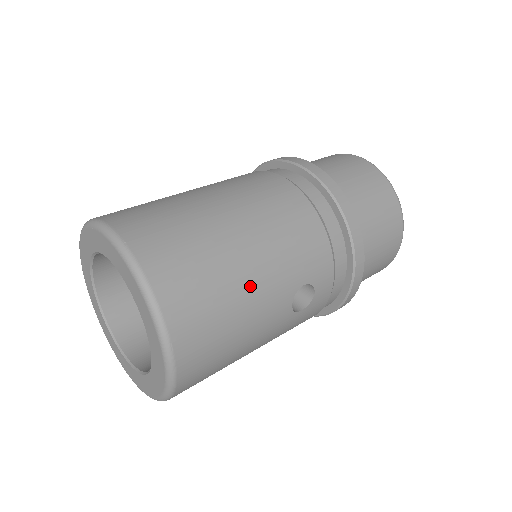
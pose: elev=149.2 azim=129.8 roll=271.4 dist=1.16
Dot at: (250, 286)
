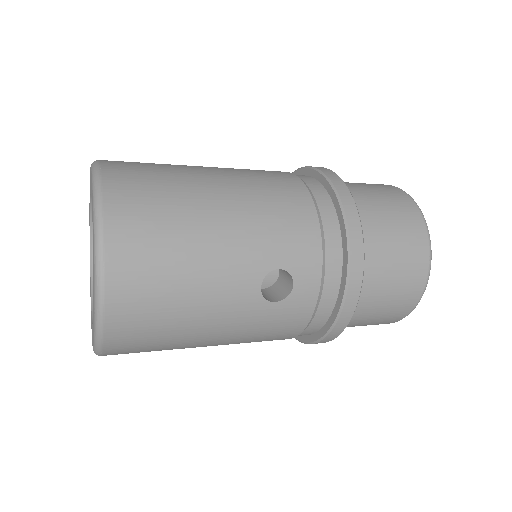
Dot at: (210, 242)
